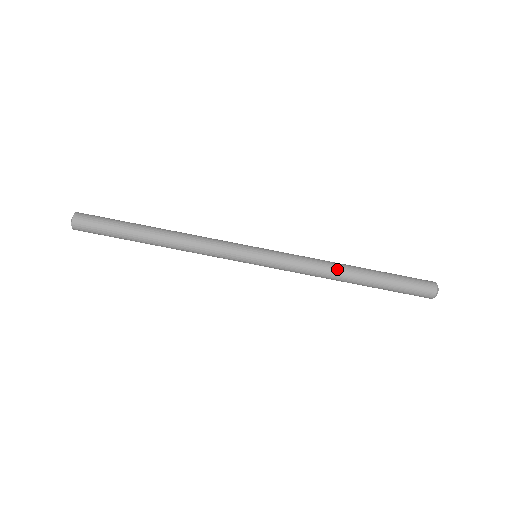
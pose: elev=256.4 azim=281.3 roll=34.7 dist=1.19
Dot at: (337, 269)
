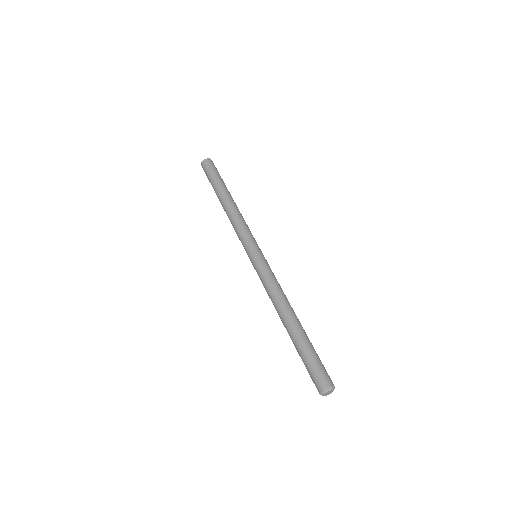
Dot at: occluded
